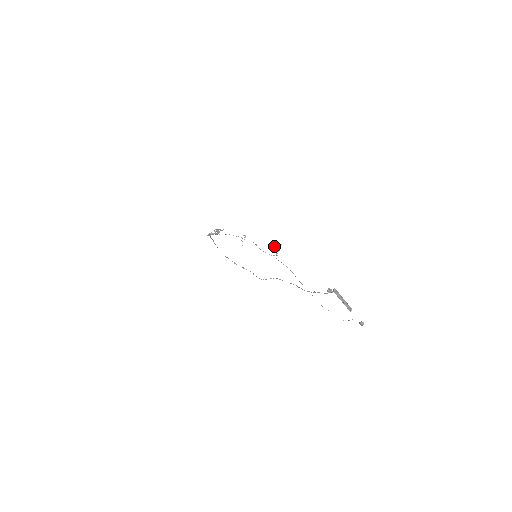
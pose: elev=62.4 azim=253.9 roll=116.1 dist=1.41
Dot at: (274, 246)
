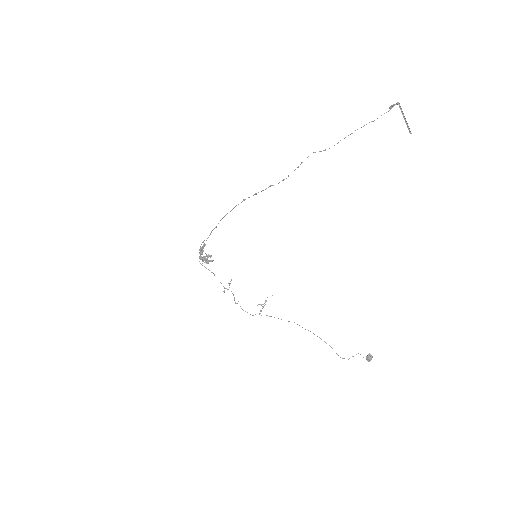
Dot at: occluded
